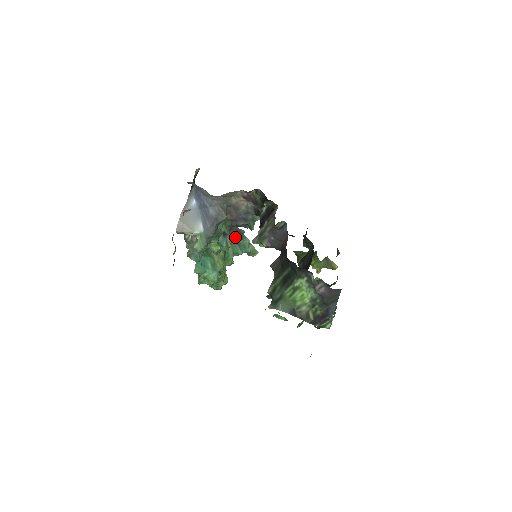
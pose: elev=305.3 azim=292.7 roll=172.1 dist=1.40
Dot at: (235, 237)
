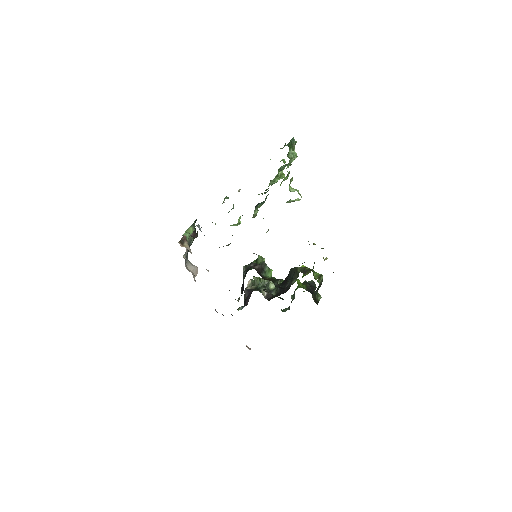
Dot at: occluded
